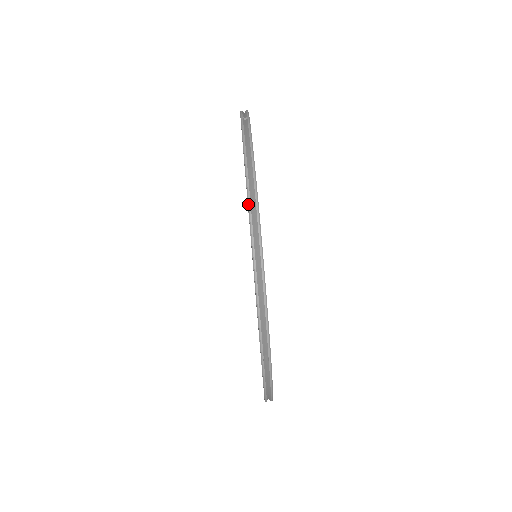
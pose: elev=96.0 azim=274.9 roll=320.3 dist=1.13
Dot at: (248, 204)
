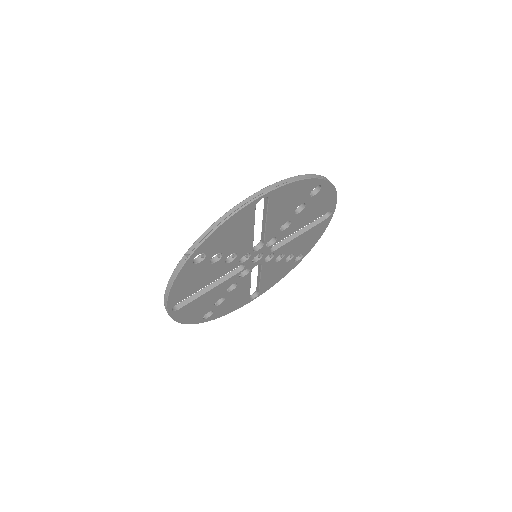
Dot at: (266, 187)
